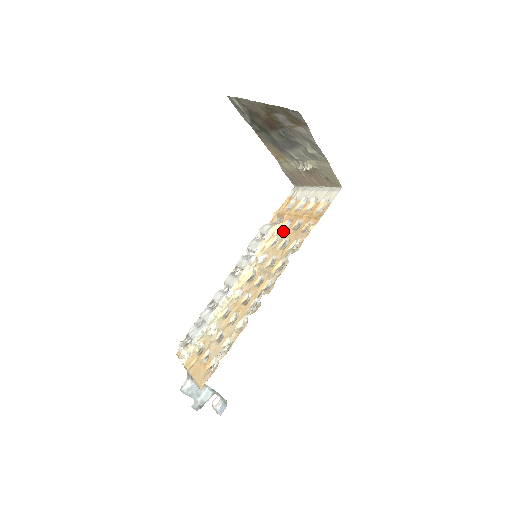
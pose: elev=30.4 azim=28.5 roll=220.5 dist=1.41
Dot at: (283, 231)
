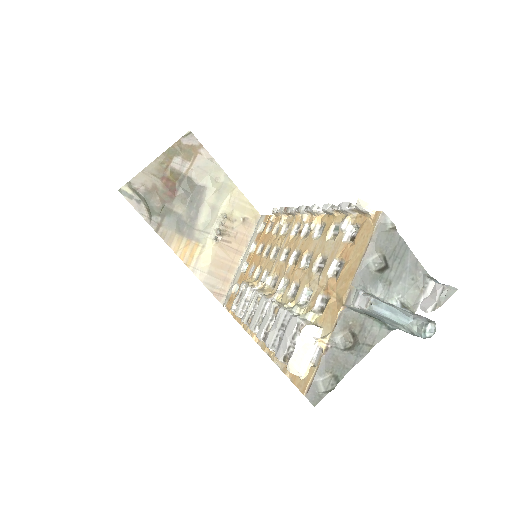
Dot at: (254, 269)
